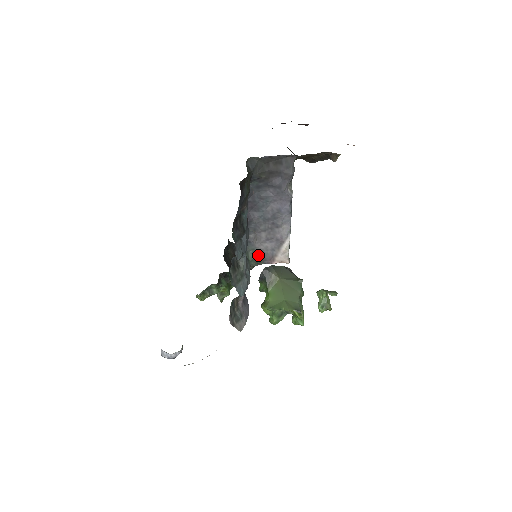
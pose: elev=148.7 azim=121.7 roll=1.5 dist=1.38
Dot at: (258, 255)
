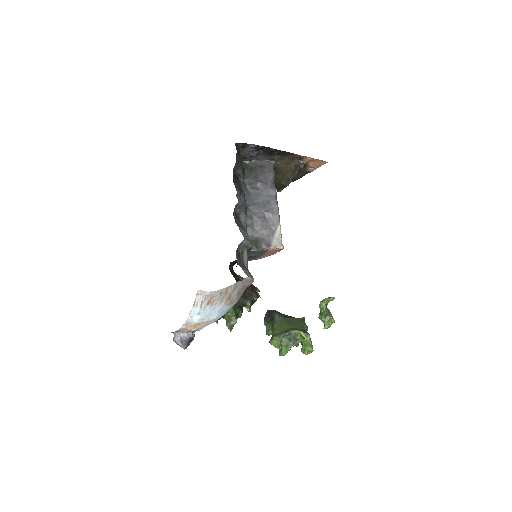
Dot at: (257, 241)
